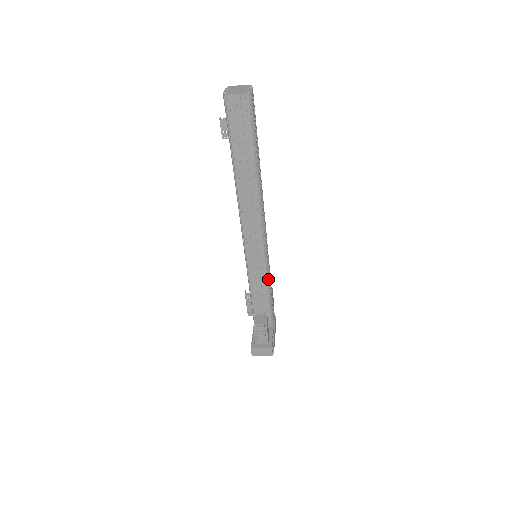
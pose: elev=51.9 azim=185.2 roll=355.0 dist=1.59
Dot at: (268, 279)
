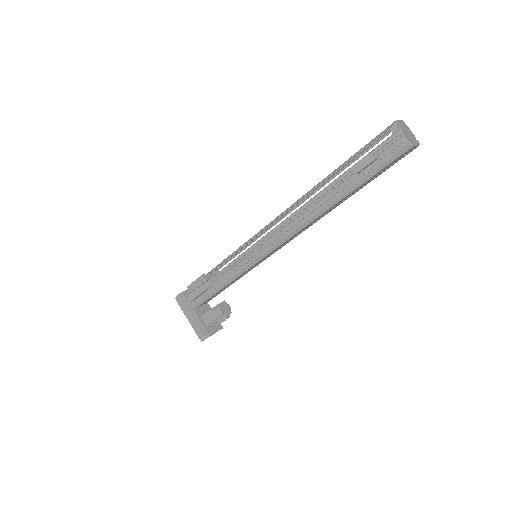
Dot at: occluded
